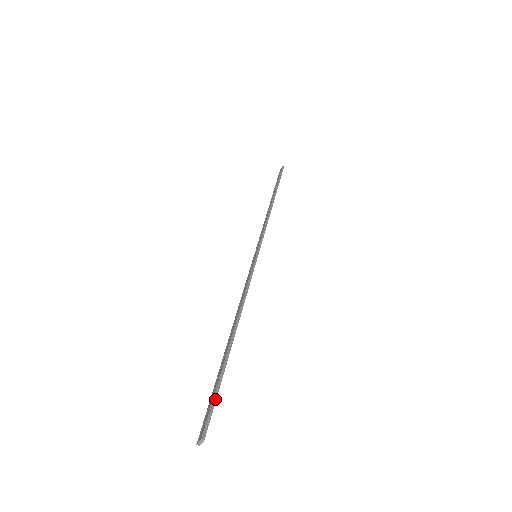
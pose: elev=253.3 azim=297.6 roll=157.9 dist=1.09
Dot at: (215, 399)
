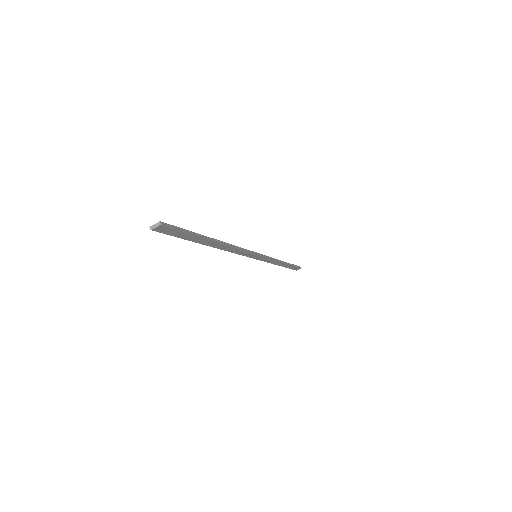
Dot at: (184, 230)
